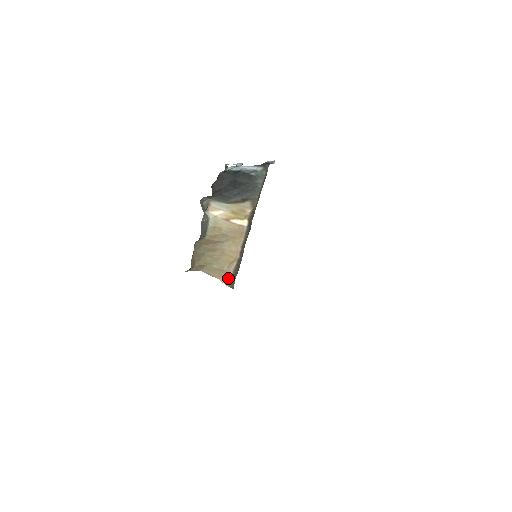
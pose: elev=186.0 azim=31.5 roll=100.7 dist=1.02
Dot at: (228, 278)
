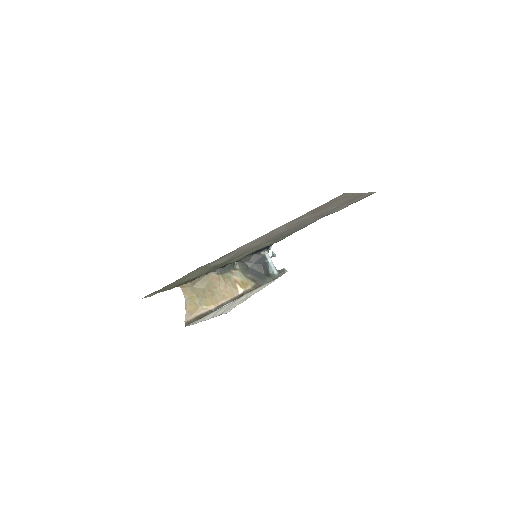
Dot at: (192, 316)
